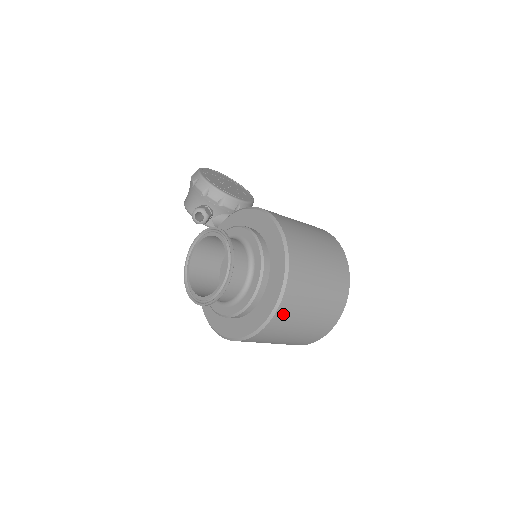
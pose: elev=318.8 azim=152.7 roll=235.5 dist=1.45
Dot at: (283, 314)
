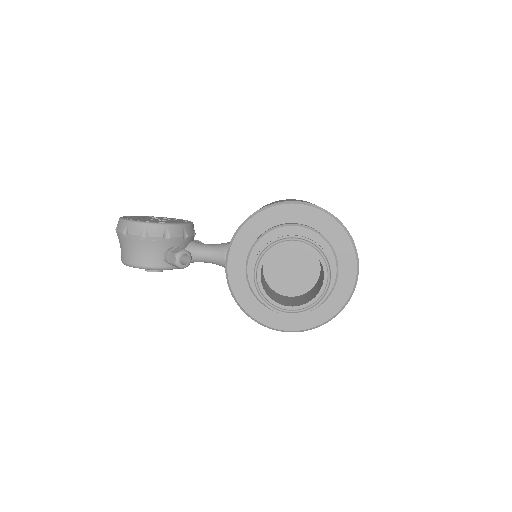
Dot at: occluded
